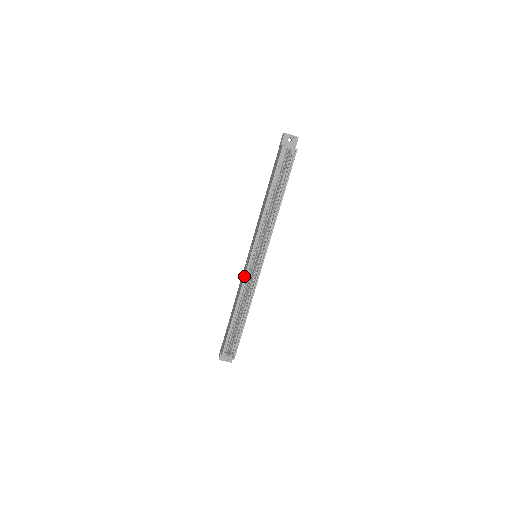
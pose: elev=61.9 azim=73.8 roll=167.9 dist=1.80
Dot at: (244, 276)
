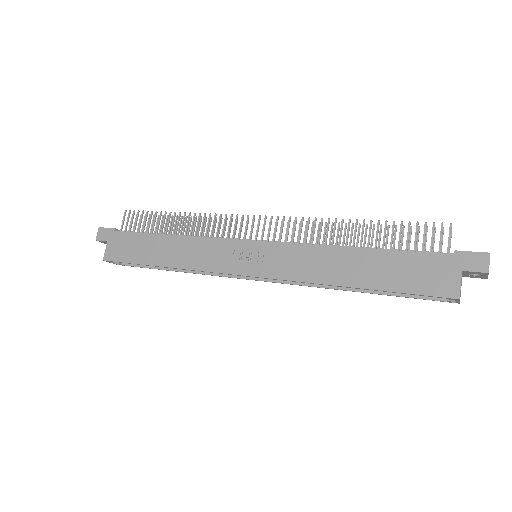
Dot at: occluded
